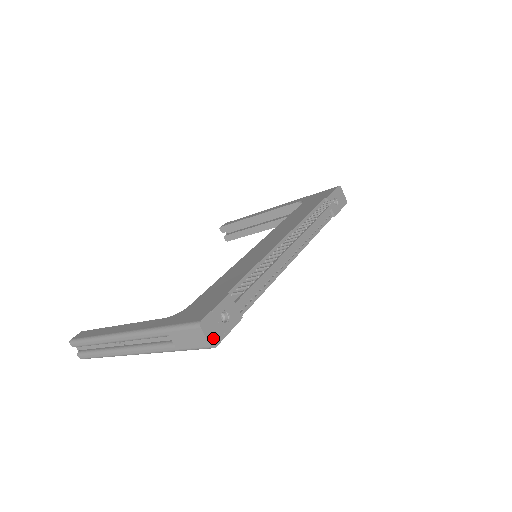
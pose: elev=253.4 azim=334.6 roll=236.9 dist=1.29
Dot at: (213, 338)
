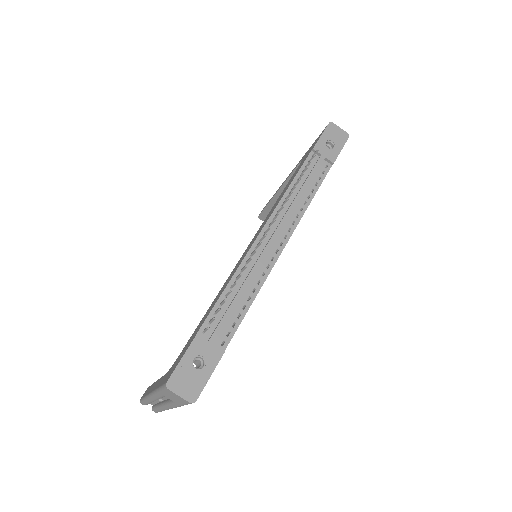
Dot at: (189, 393)
